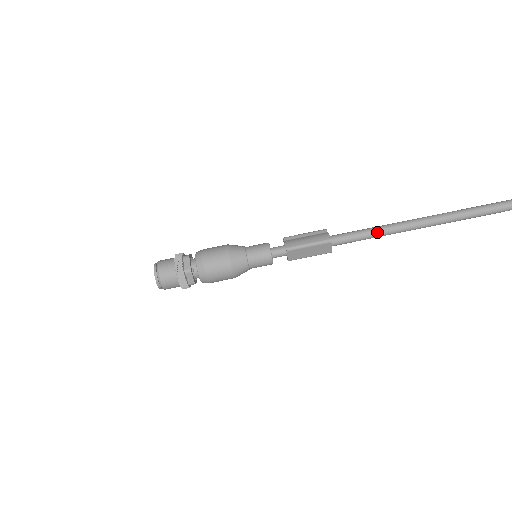
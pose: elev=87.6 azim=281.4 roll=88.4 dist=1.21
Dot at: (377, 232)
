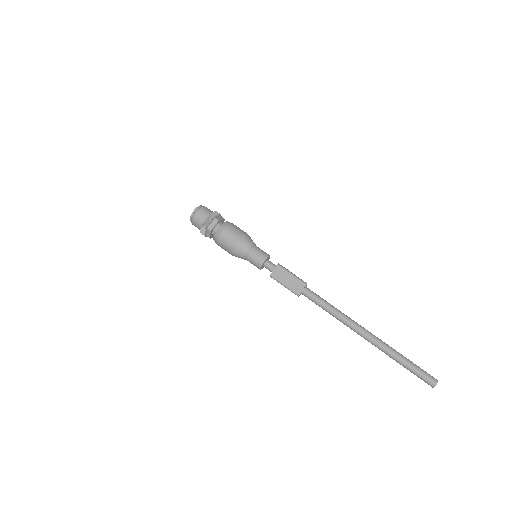
Dot at: (336, 310)
